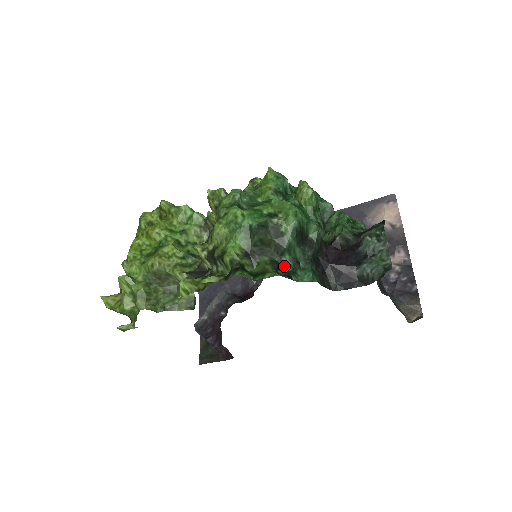
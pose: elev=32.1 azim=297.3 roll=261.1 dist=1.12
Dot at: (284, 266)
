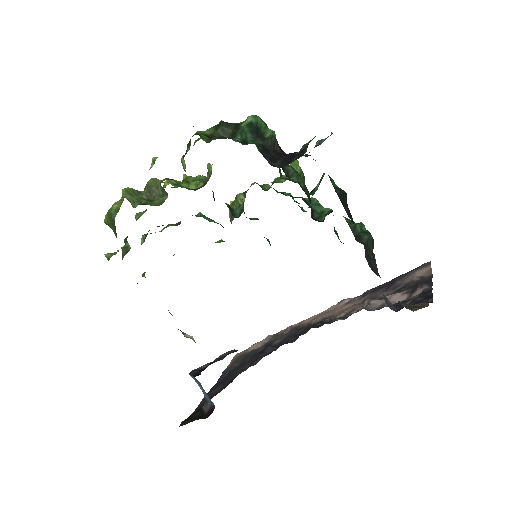
Dot at: (233, 140)
